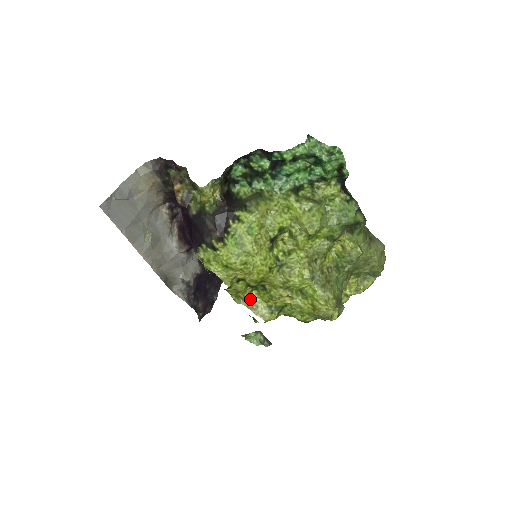
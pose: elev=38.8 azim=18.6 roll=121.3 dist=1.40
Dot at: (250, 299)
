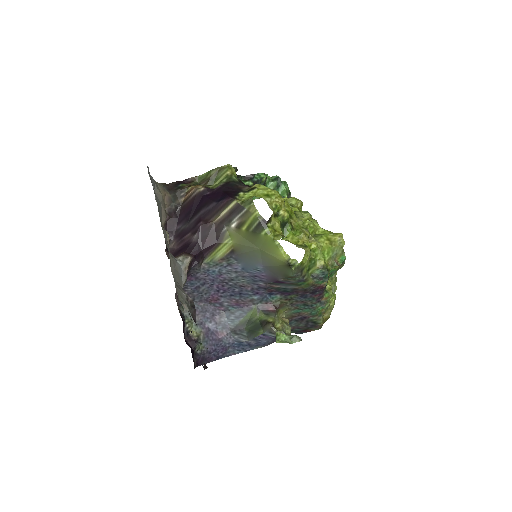
Dot at: occluded
